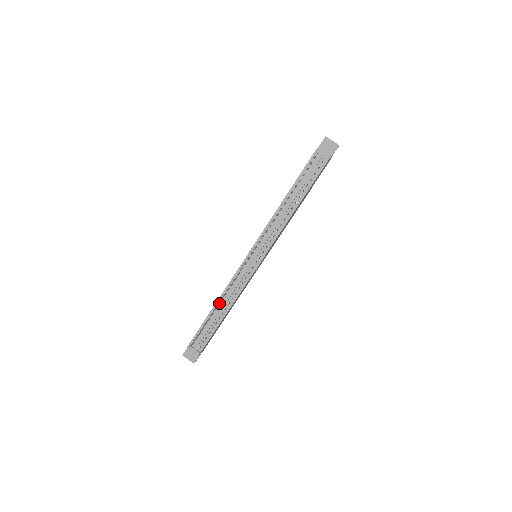
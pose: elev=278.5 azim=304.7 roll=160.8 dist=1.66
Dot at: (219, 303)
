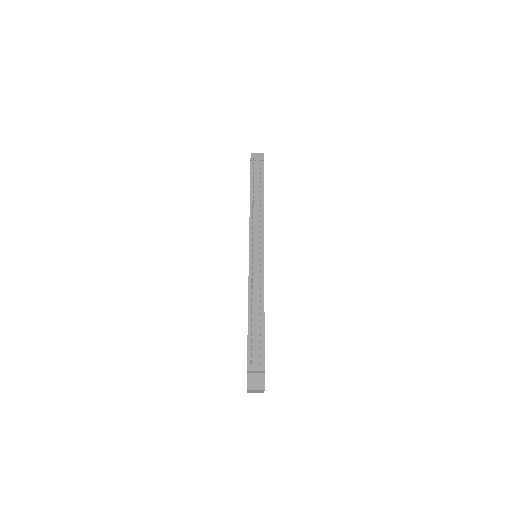
Dot at: (251, 306)
